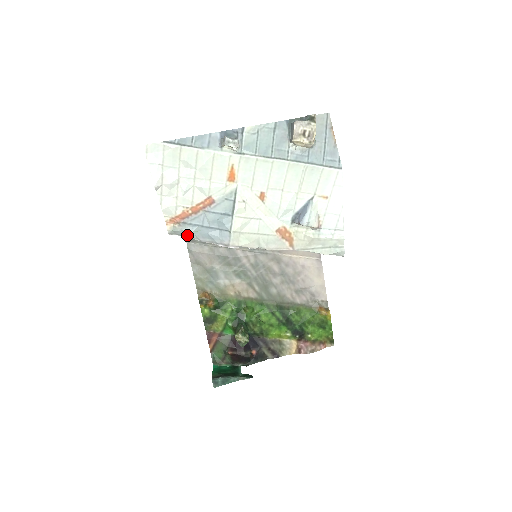
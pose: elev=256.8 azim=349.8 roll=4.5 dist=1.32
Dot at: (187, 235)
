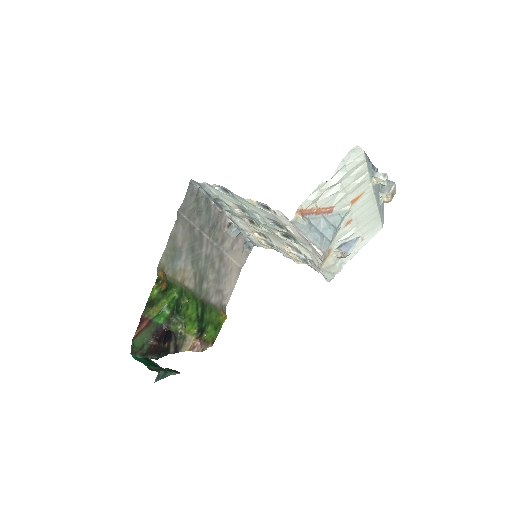
Dot at: (303, 230)
